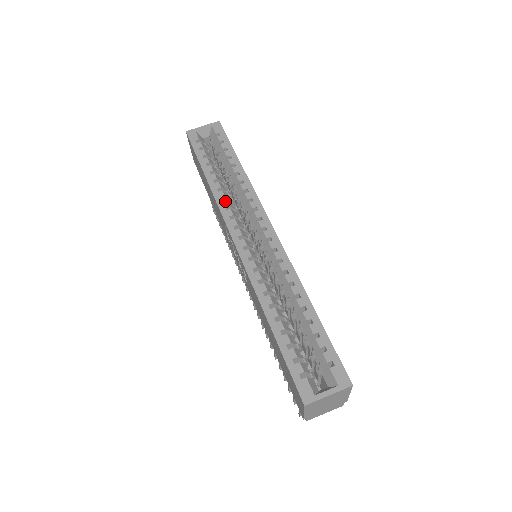
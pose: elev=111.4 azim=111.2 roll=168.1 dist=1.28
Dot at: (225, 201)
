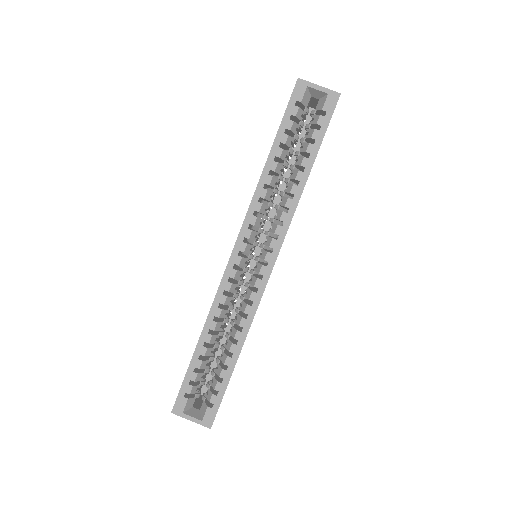
Dot at: (260, 204)
